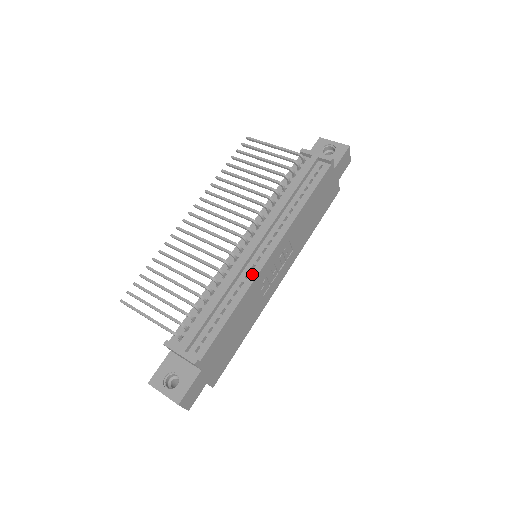
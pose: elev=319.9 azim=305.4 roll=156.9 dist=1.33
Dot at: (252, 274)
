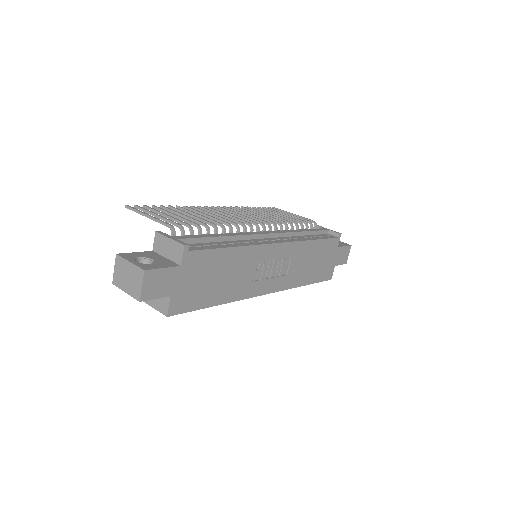
Dot at: (258, 242)
